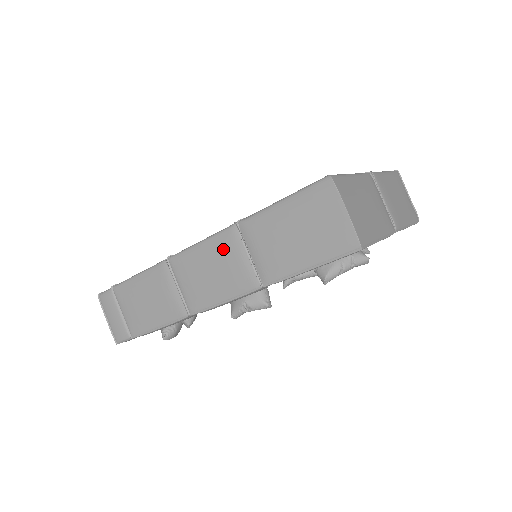
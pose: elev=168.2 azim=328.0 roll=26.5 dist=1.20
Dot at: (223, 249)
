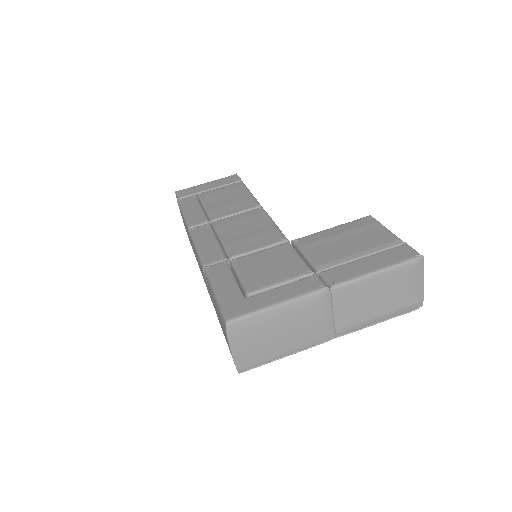
Dot at: (201, 269)
